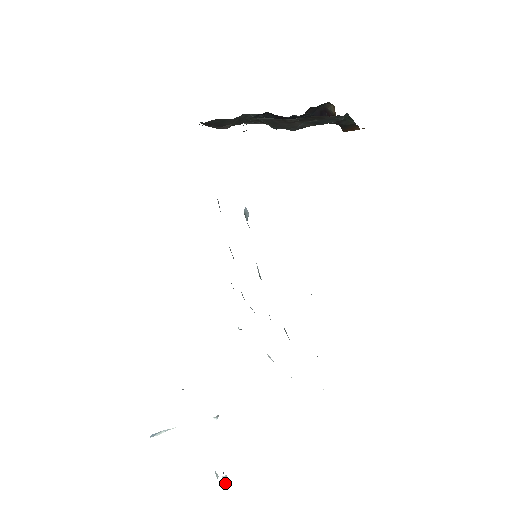
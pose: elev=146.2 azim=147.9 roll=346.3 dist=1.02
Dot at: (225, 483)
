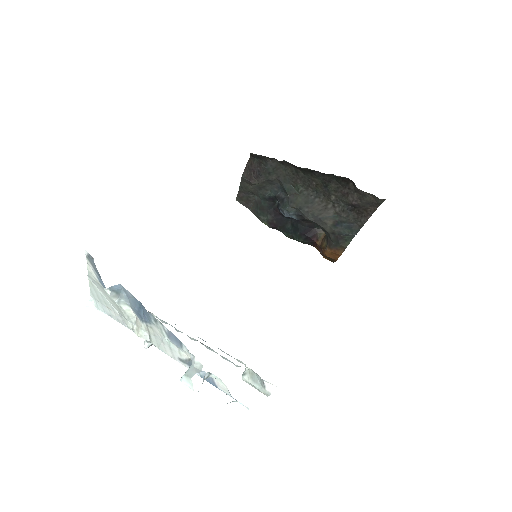
Dot at: occluded
